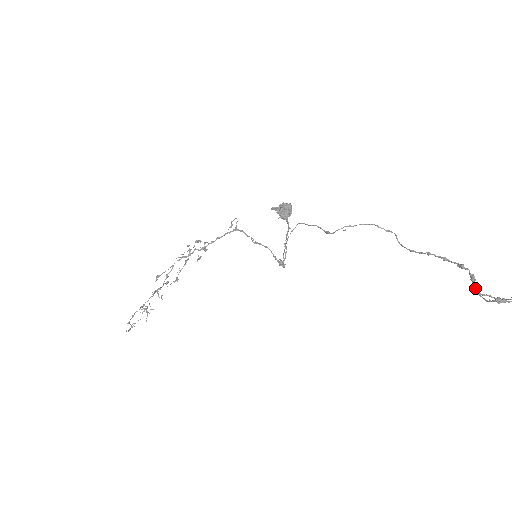
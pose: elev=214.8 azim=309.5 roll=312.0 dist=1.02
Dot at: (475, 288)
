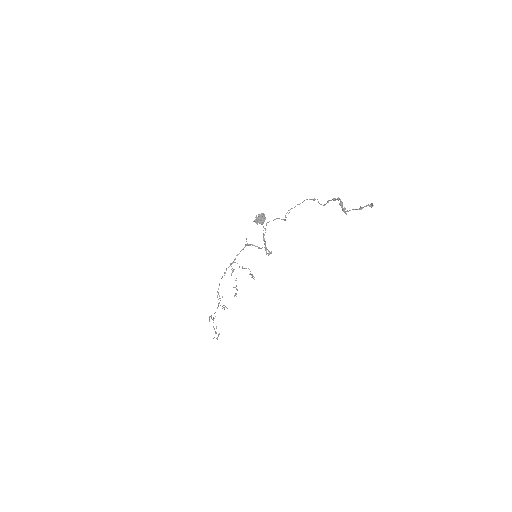
Dot at: (342, 209)
